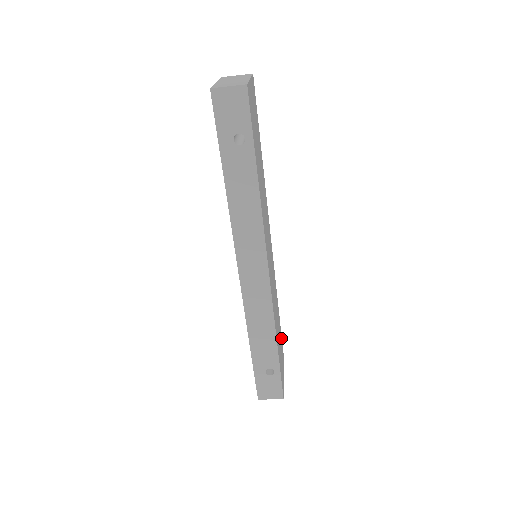
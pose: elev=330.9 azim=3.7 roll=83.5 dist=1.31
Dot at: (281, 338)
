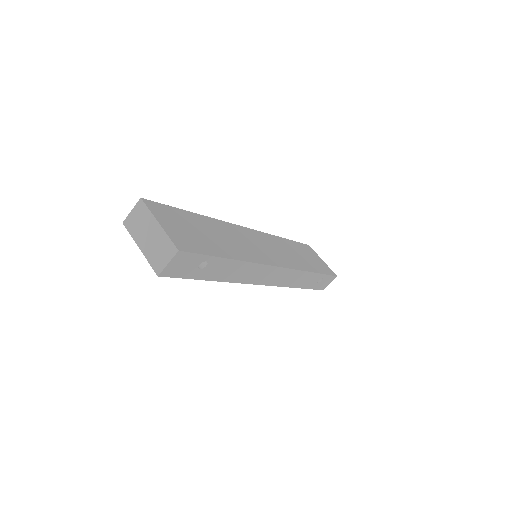
Dot at: (299, 245)
